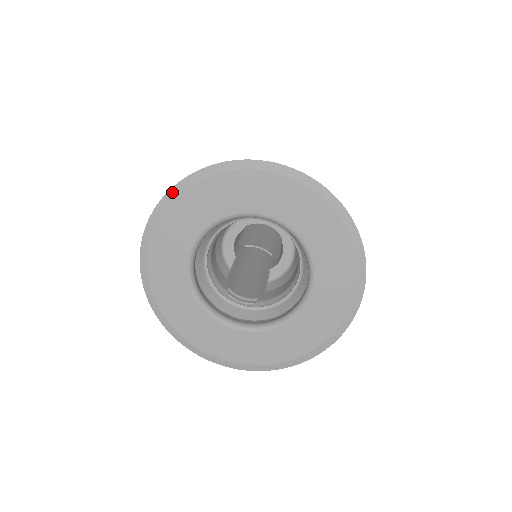
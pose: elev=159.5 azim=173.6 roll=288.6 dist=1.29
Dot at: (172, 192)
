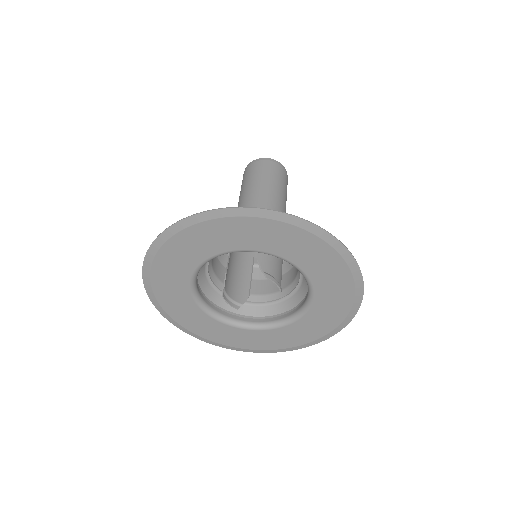
Dot at: (237, 211)
